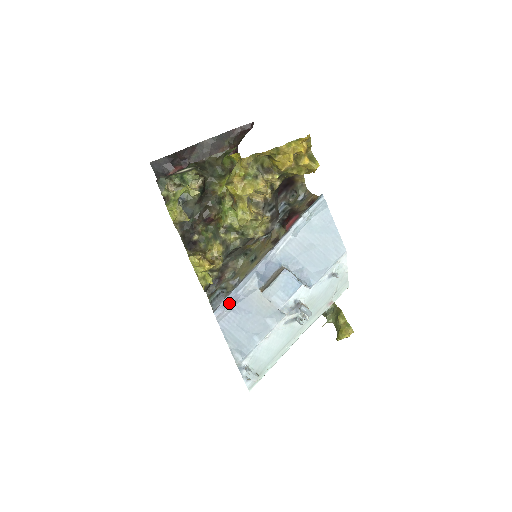
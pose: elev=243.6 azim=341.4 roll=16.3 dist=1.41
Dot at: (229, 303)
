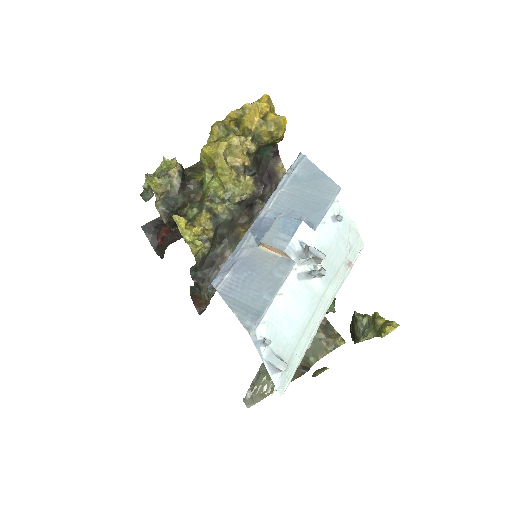
Dot at: (227, 269)
